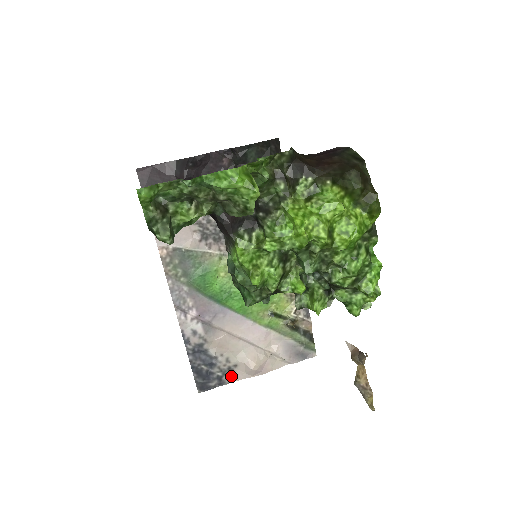
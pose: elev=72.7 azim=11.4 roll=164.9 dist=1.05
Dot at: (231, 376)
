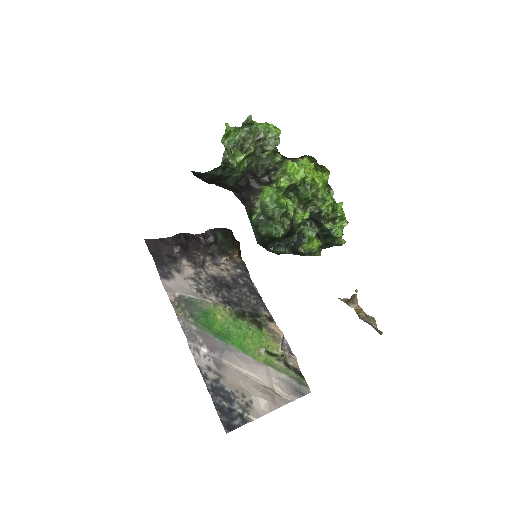
Dot at: (250, 413)
